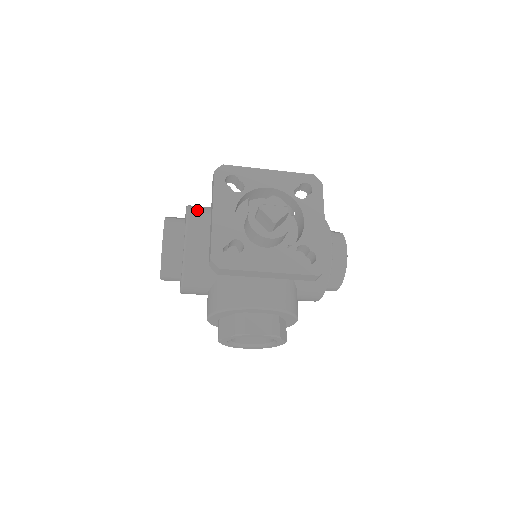
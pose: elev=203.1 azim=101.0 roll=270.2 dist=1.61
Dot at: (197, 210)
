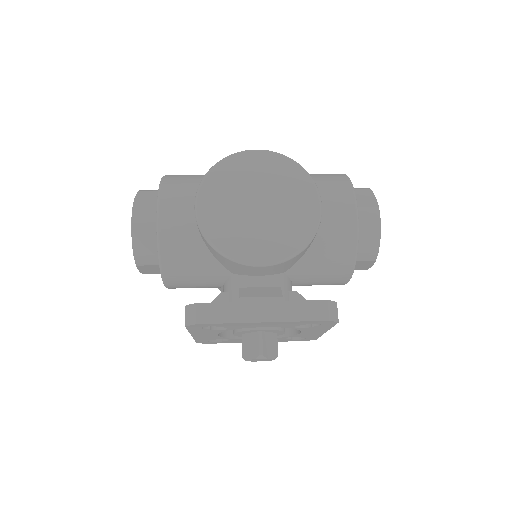
Dot at: (173, 266)
